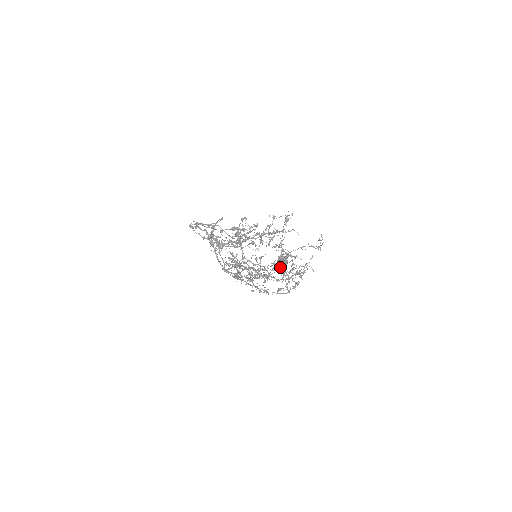
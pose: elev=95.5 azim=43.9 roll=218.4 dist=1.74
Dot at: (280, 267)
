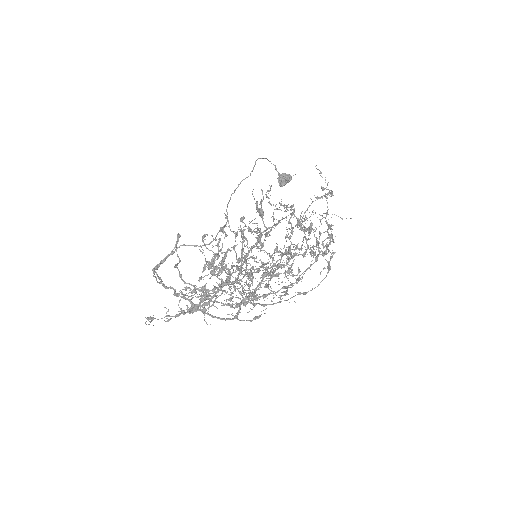
Dot at: (296, 249)
